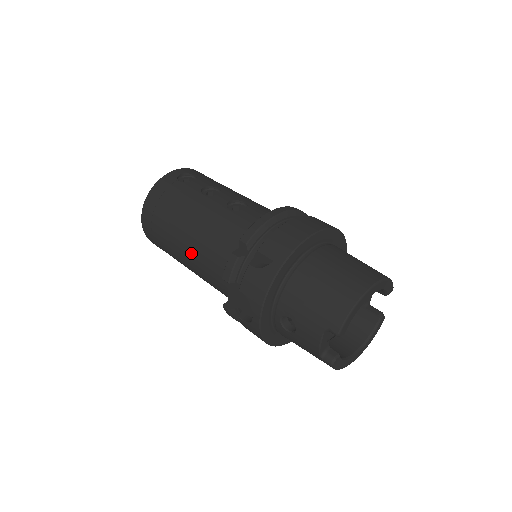
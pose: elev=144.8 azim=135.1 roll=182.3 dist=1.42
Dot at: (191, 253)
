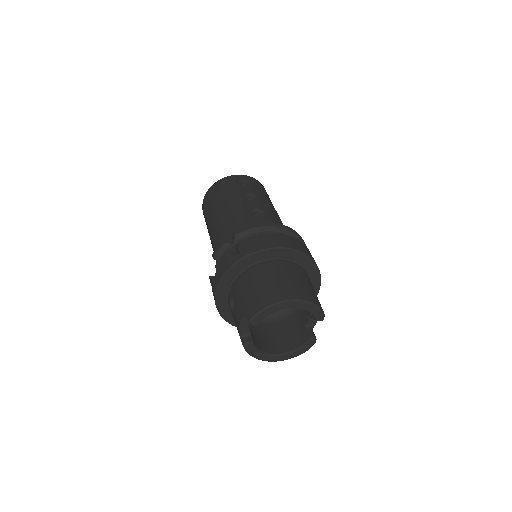
Dot at: (213, 233)
